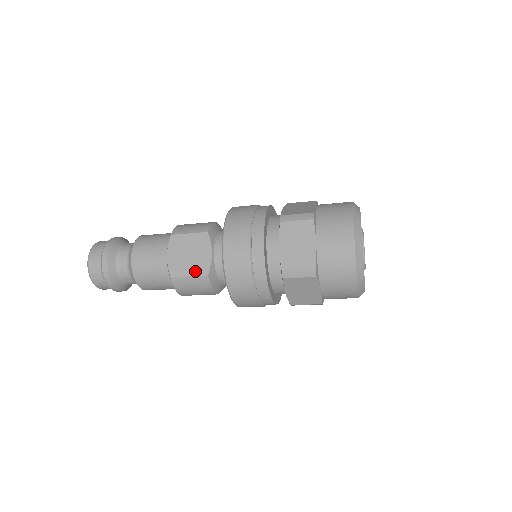
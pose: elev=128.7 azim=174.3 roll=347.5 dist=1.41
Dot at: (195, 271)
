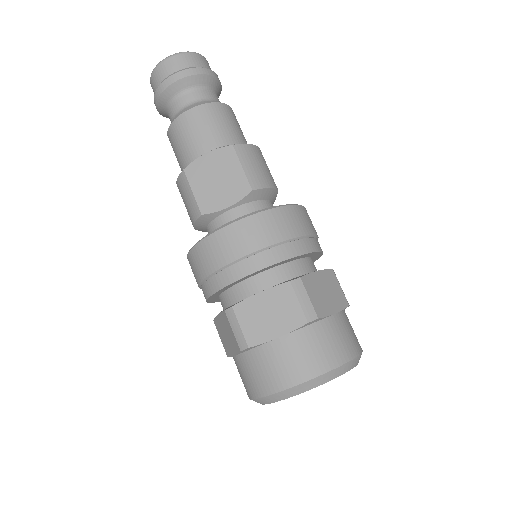
Dot at: (201, 196)
